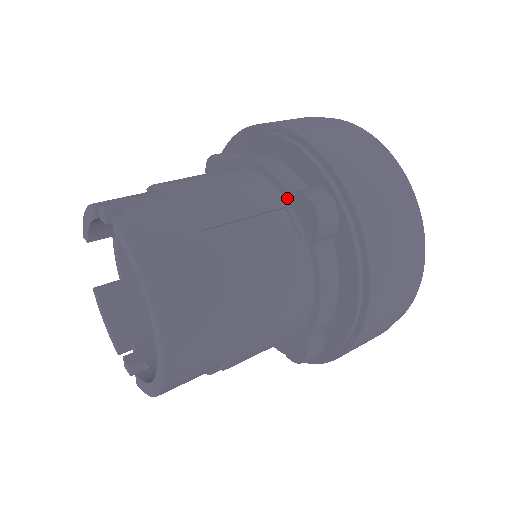
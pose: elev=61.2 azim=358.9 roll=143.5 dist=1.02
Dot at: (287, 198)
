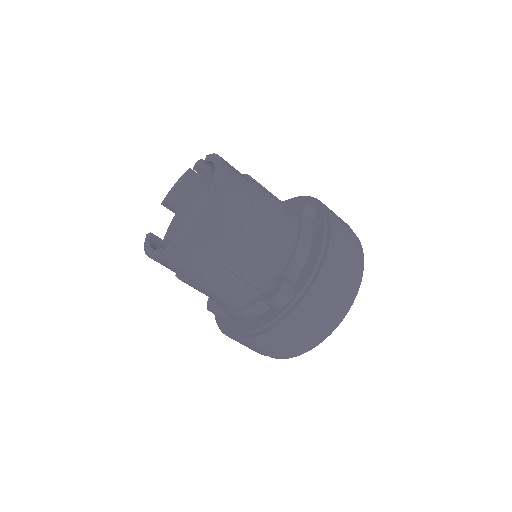
Dot at: (288, 205)
